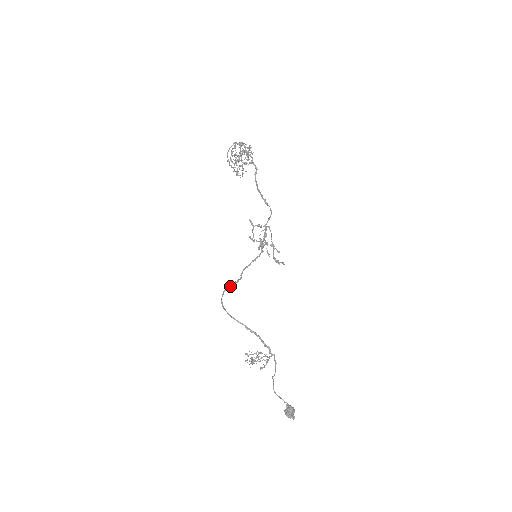
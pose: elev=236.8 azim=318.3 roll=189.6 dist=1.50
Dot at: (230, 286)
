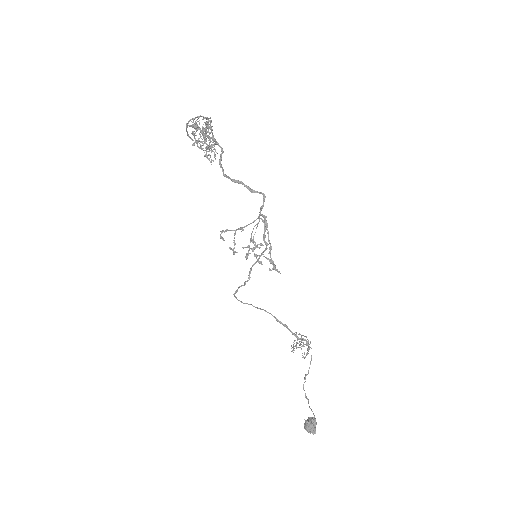
Dot at: (236, 292)
